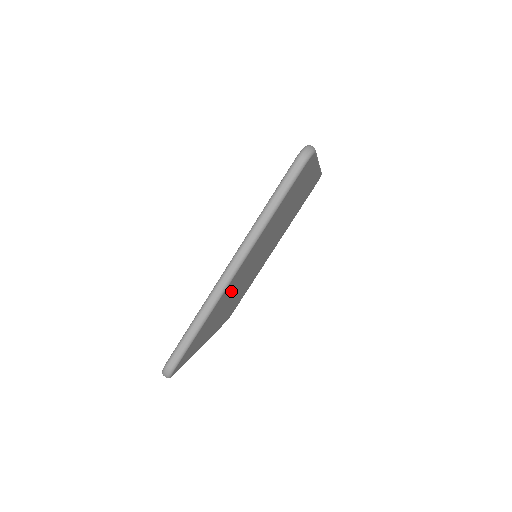
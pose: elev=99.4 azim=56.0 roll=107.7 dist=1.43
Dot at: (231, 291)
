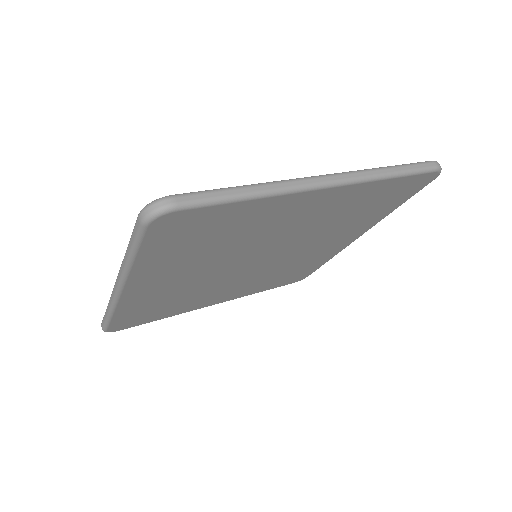
Dot at: (258, 230)
